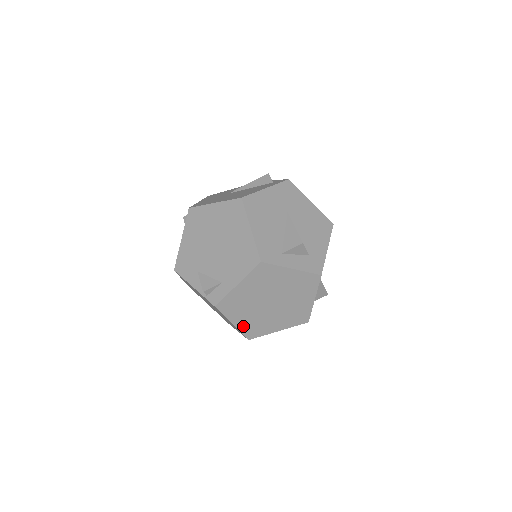
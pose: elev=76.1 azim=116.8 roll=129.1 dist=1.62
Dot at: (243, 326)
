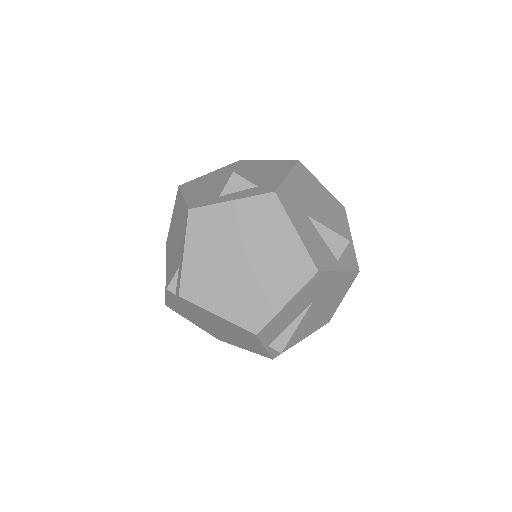
Dot at: (233, 314)
